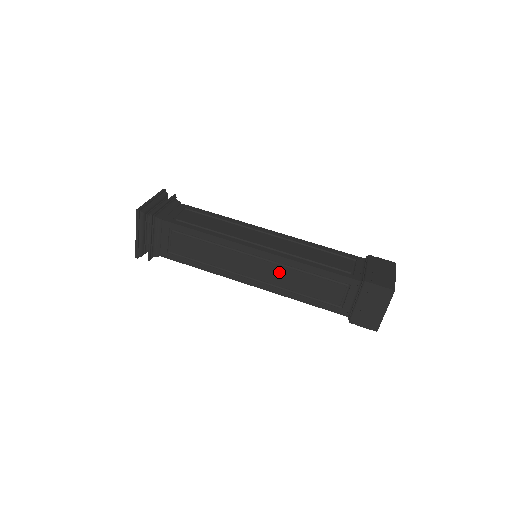
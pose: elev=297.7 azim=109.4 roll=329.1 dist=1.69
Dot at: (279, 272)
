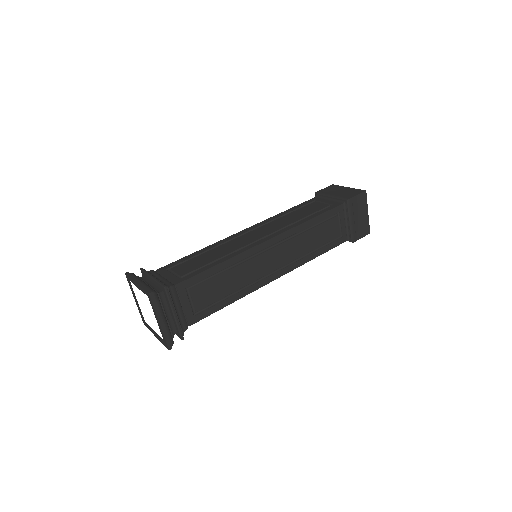
Dot at: (291, 246)
